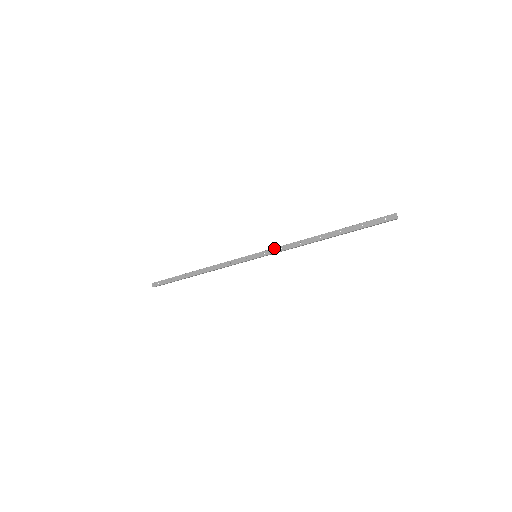
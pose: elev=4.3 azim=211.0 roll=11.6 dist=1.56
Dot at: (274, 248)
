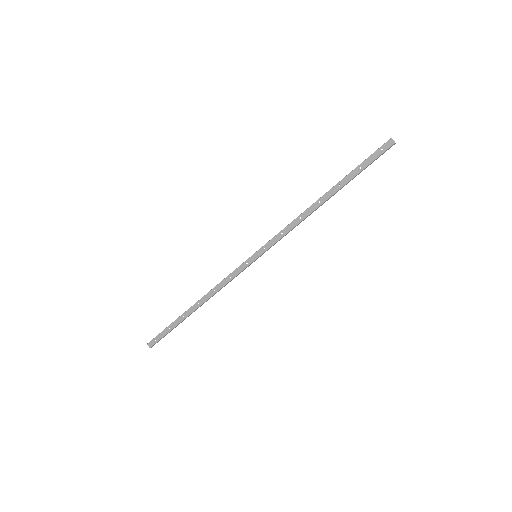
Dot at: (273, 238)
